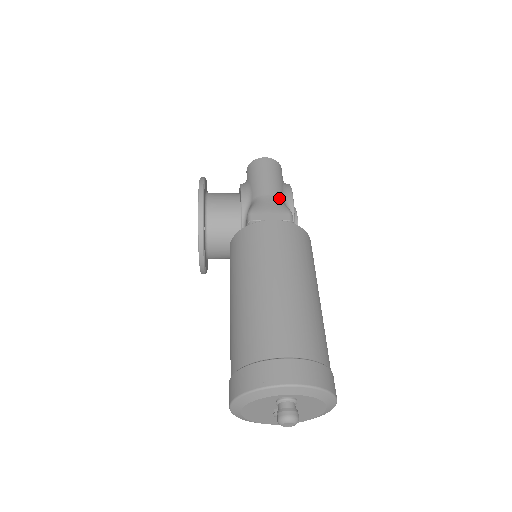
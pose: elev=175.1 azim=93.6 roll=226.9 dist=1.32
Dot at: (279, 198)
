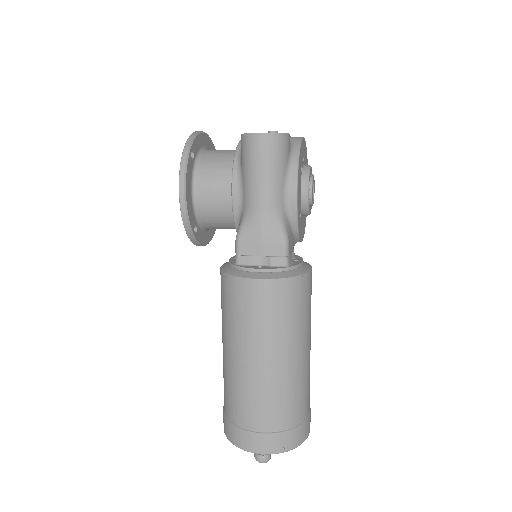
Dot at: (275, 211)
